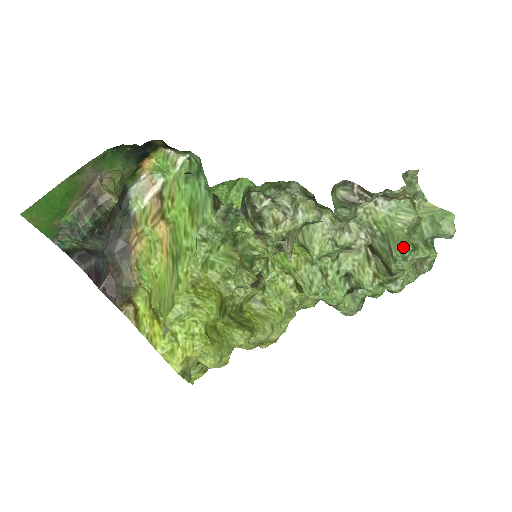
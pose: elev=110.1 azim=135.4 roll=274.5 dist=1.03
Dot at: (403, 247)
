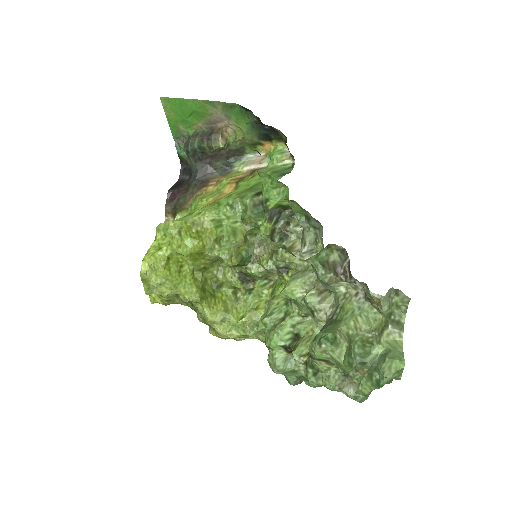
Dot at: (327, 332)
